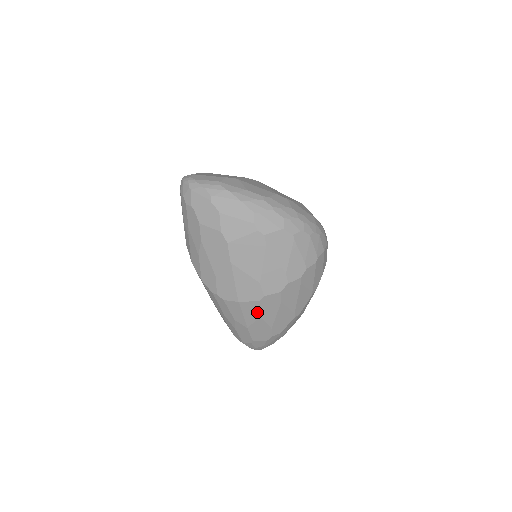
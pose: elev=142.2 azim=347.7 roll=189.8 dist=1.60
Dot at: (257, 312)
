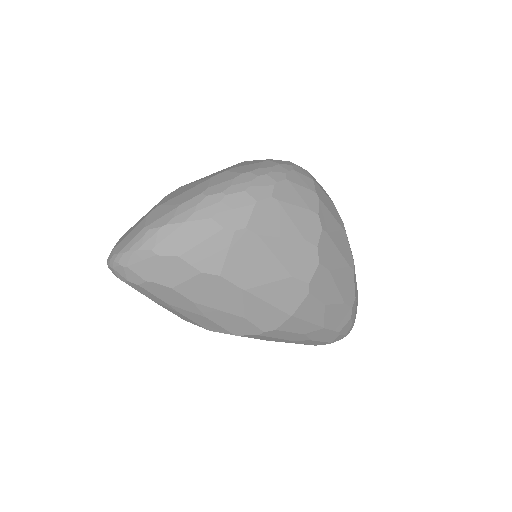
Dot at: (318, 305)
